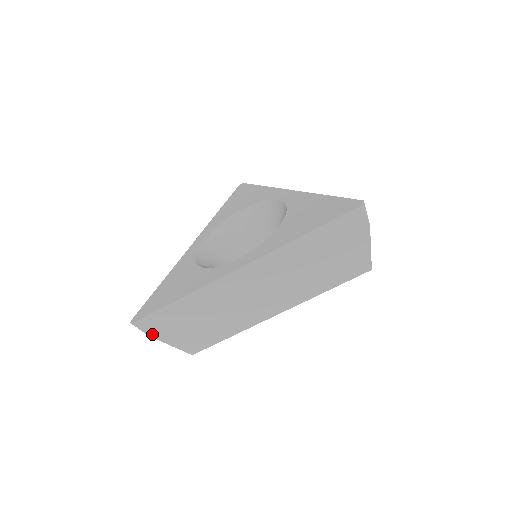
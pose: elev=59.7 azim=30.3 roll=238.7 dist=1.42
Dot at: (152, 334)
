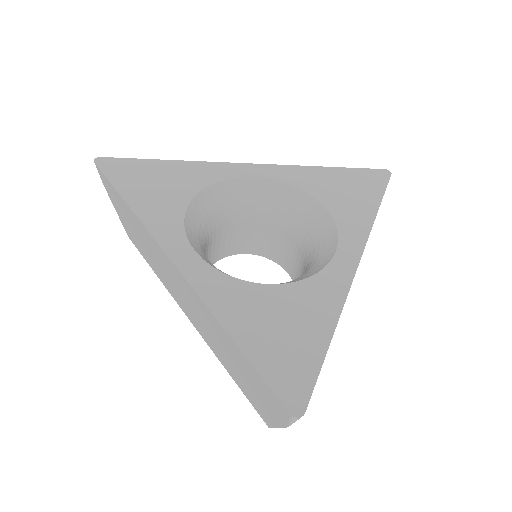
Dot at: (106, 187)
